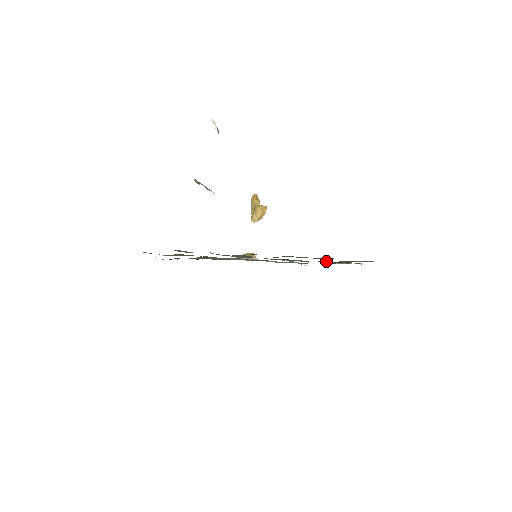
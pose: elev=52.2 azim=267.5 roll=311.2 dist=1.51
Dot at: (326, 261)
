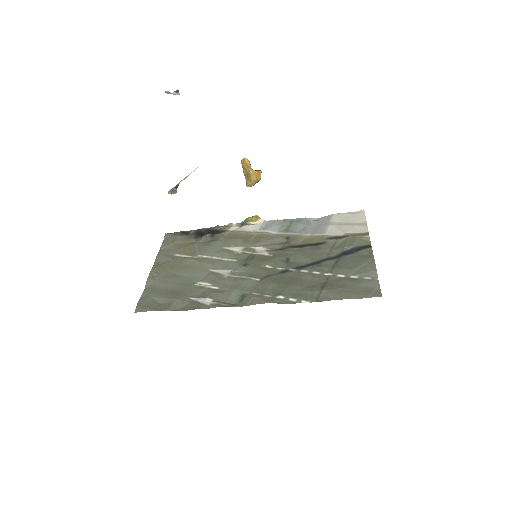
Dot at: (327, 270)
